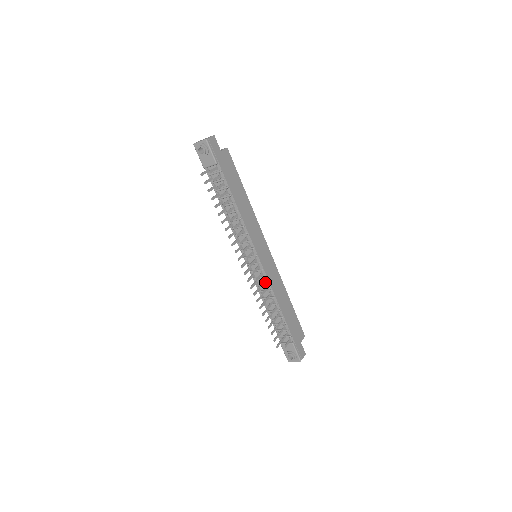
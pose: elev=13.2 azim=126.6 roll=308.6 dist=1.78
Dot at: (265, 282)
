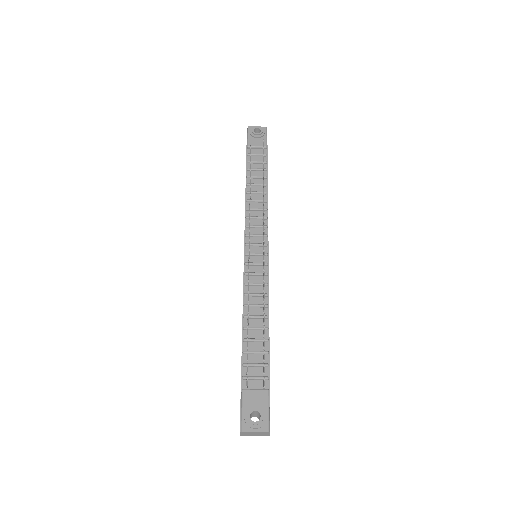
Dot at: occluded
